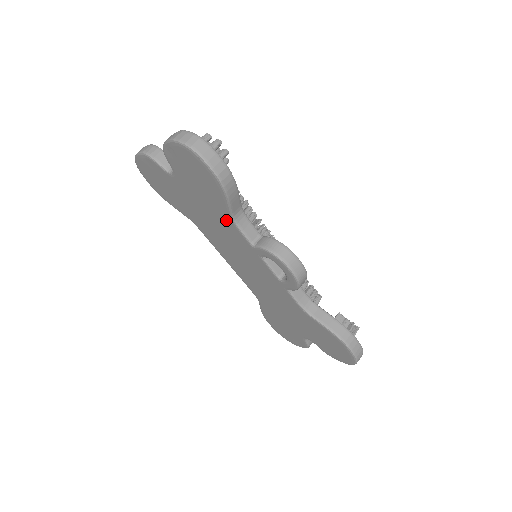
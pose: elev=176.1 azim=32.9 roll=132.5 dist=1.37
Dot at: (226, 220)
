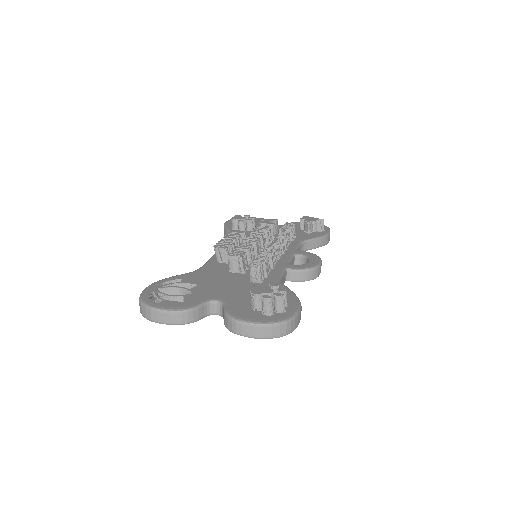
Dot at: occluded
